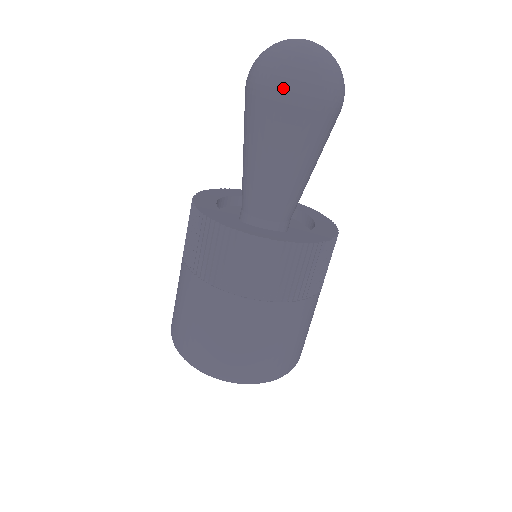
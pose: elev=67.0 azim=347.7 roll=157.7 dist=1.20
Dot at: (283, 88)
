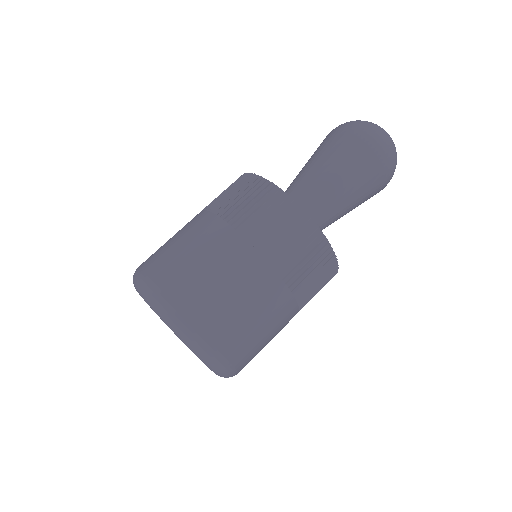
Dot at: (372, 142)
